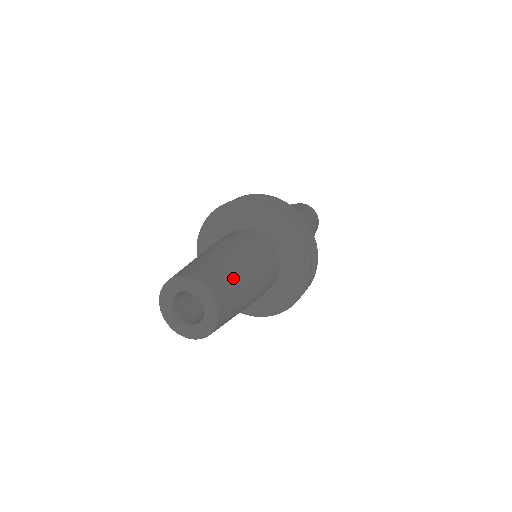
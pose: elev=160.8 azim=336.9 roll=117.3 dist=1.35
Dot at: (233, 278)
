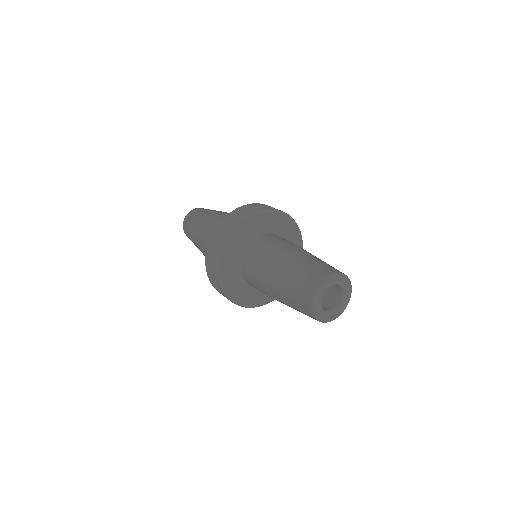
Dot at: occluded
